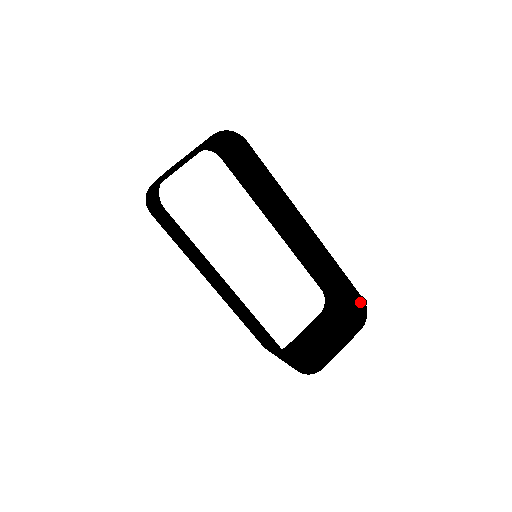
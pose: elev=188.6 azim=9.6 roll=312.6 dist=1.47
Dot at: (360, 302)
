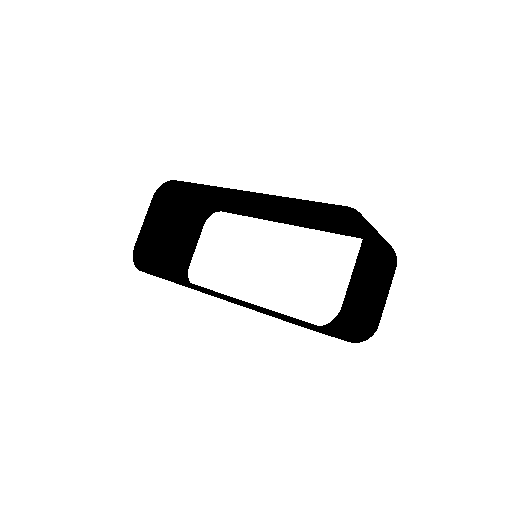
Dot at: (351, 213)
